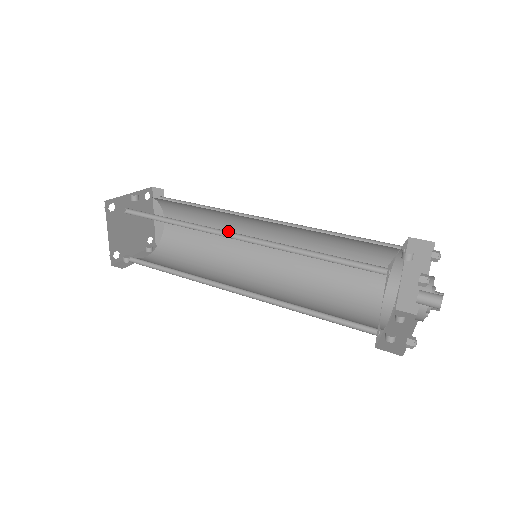
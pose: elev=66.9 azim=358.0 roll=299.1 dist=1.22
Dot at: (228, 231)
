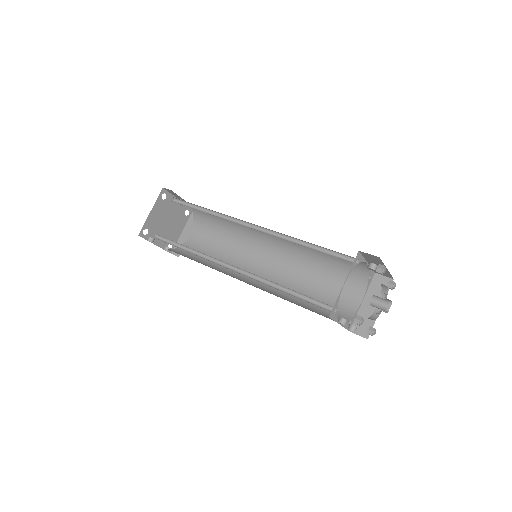
Dot at: (247, 222)
